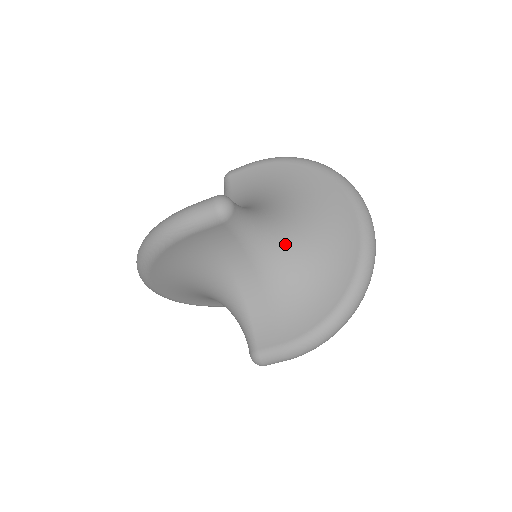
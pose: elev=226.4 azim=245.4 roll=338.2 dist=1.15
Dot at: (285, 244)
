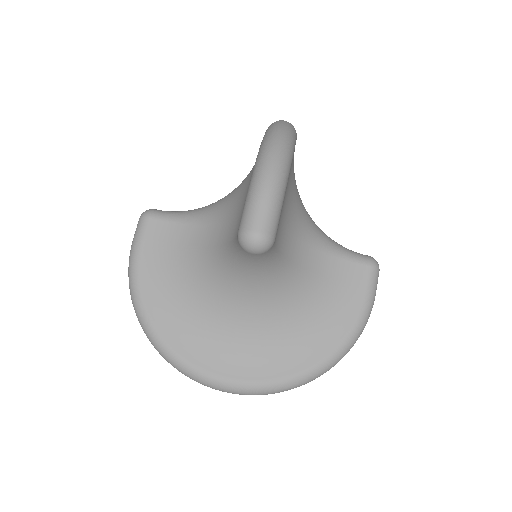
Dot at: occluded
